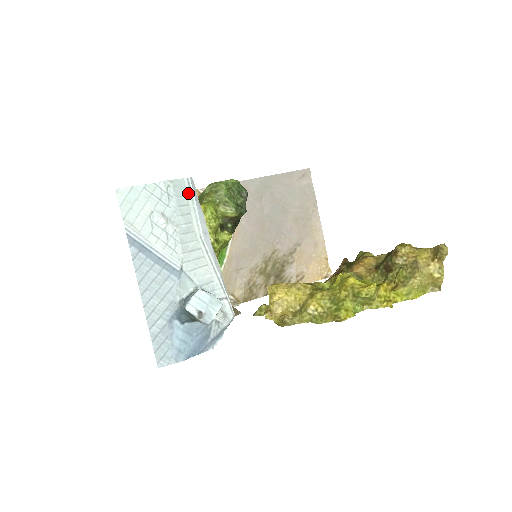
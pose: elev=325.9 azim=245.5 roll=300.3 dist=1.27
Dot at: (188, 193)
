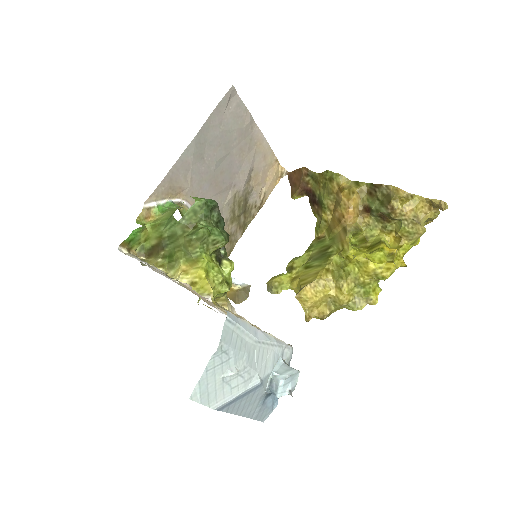
Dot at: (232, 328)
